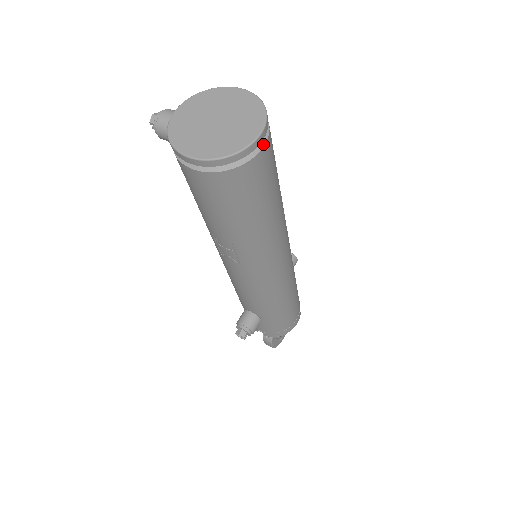
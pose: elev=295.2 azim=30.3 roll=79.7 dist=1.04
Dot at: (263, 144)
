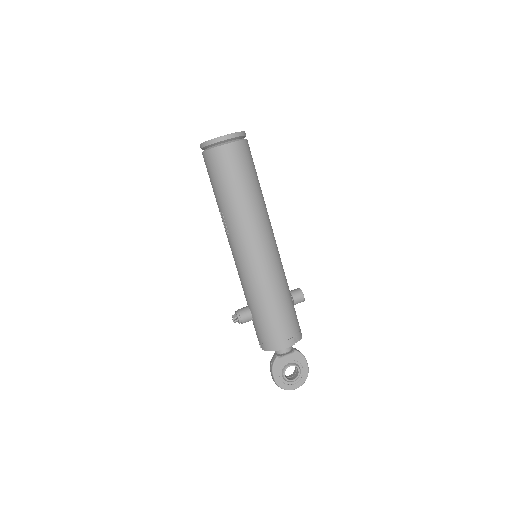
Dot at: (231, 142)
